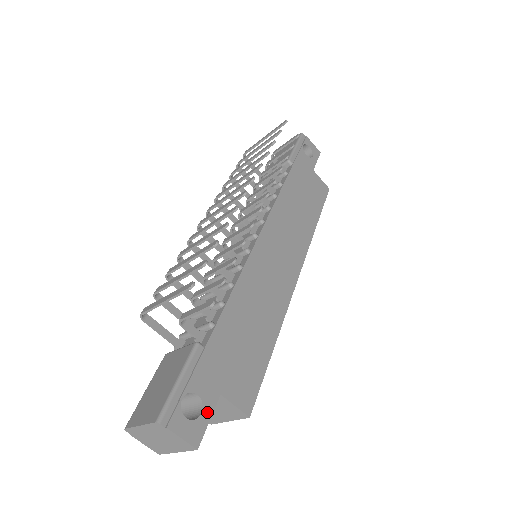
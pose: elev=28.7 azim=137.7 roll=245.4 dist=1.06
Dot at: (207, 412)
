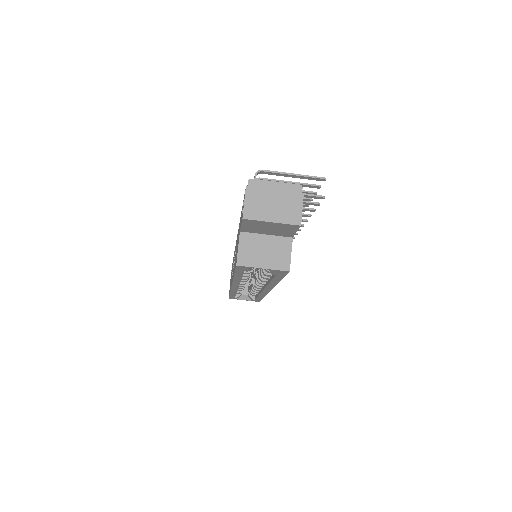
Dot at: occluded
